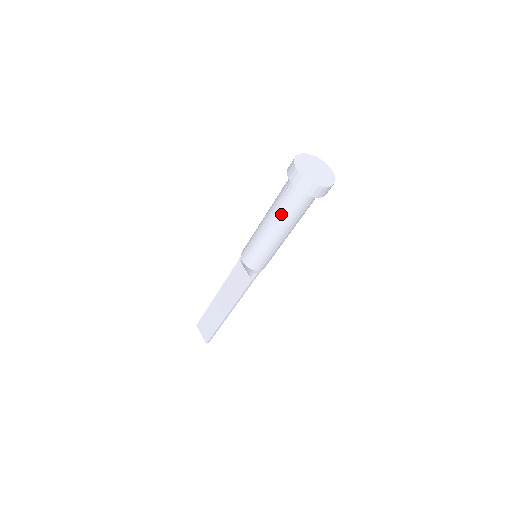
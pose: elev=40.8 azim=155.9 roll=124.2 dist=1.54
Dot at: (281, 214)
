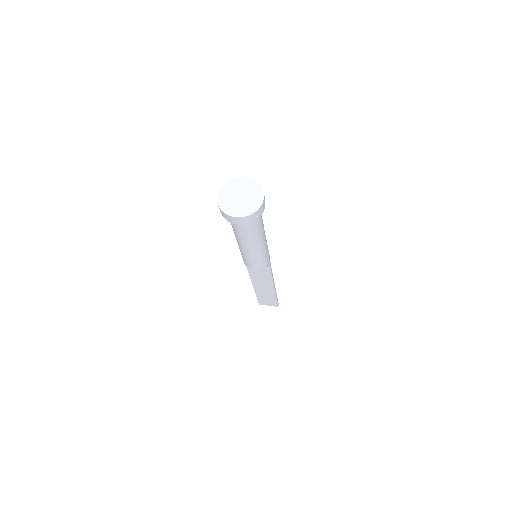
Dot at: (250, 237)
